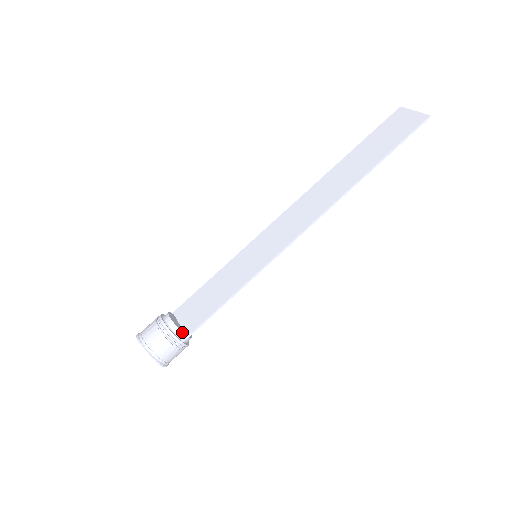
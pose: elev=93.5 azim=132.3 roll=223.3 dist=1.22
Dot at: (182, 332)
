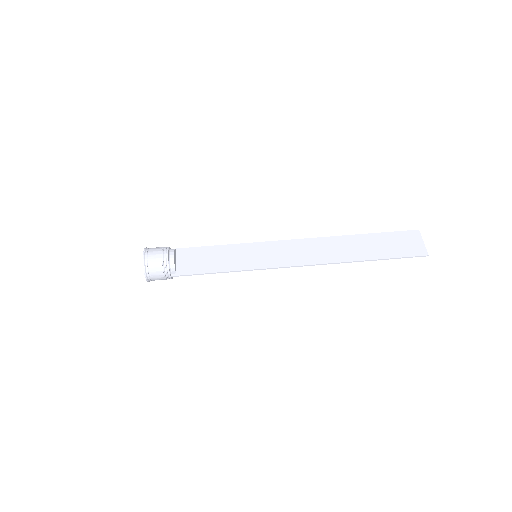
Dot at: (175, 271)
